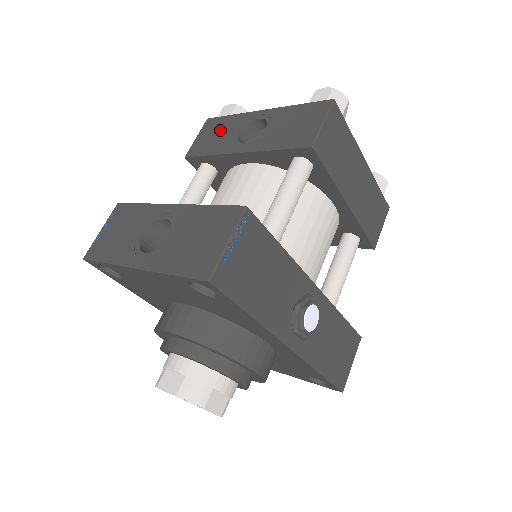
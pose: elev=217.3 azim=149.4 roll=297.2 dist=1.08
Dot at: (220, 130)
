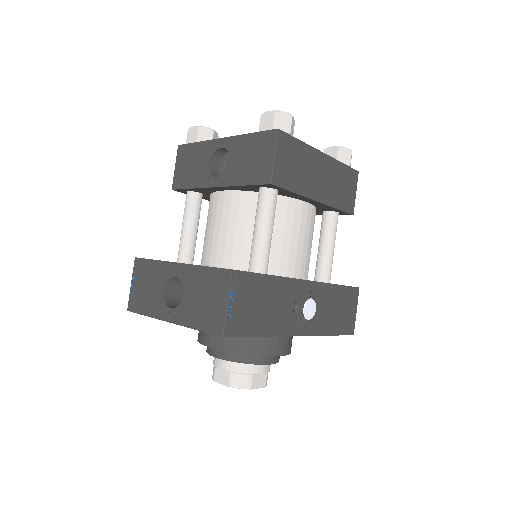
Dot at: (192, 160)
